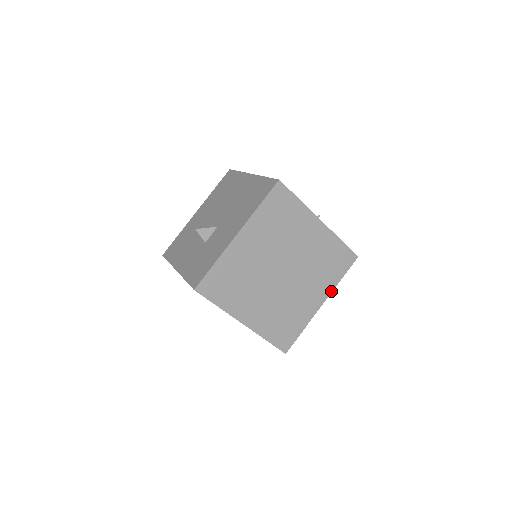
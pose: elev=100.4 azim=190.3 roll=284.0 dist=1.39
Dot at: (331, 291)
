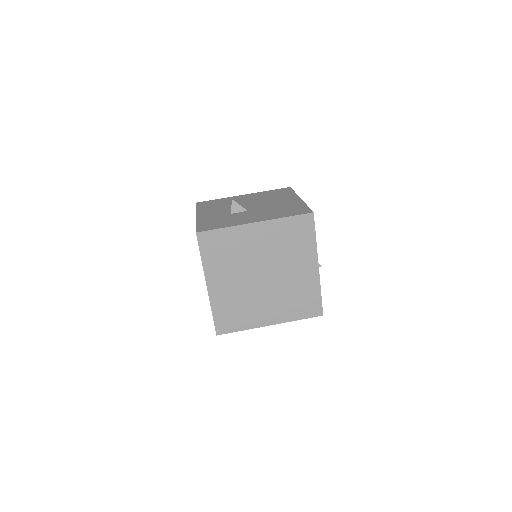
Dot at: (284, 321)
